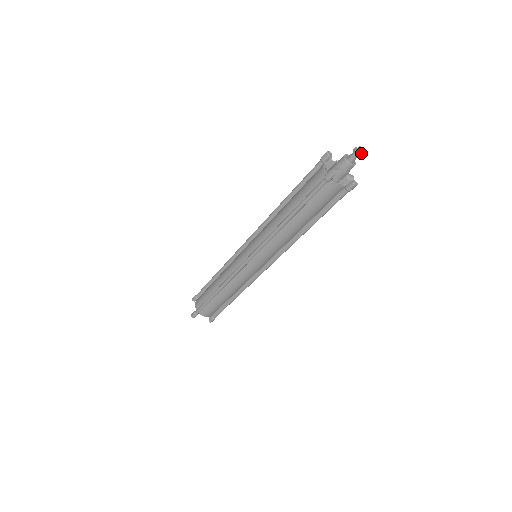
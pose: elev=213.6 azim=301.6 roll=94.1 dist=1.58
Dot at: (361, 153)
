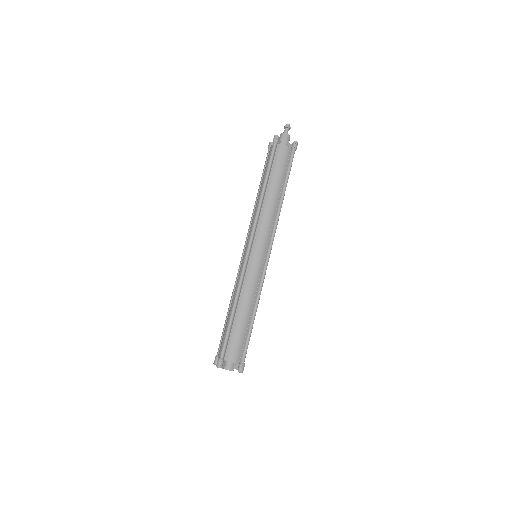
Dot at: (289, 127)
